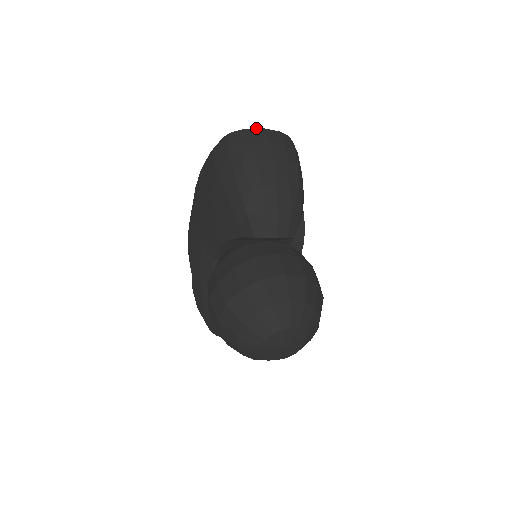
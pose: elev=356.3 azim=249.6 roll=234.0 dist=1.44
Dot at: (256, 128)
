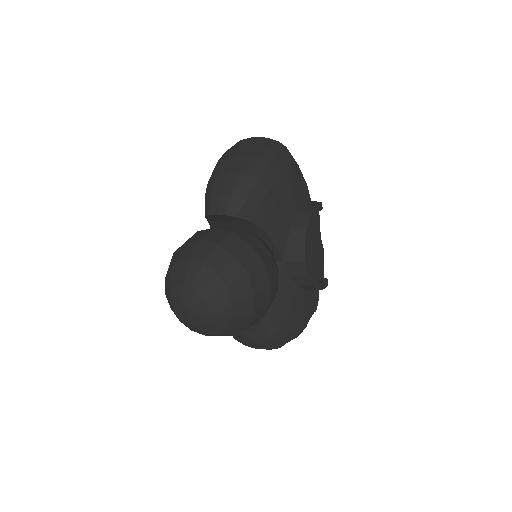
Dot at: (247, 138)
